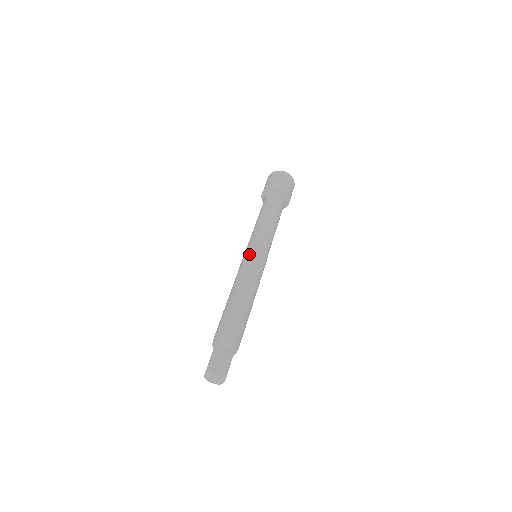
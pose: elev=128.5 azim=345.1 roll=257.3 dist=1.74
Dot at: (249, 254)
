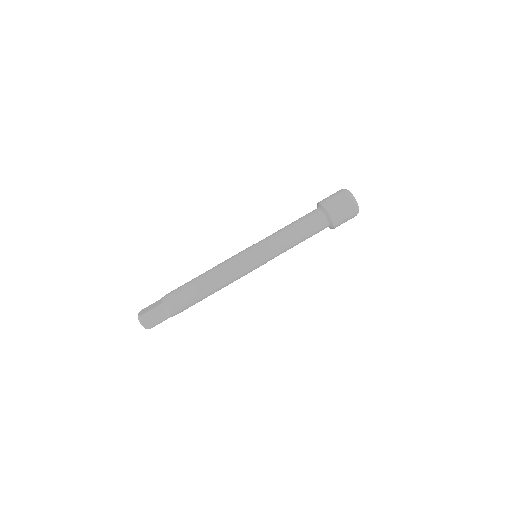
Dot at: (248, 256)
